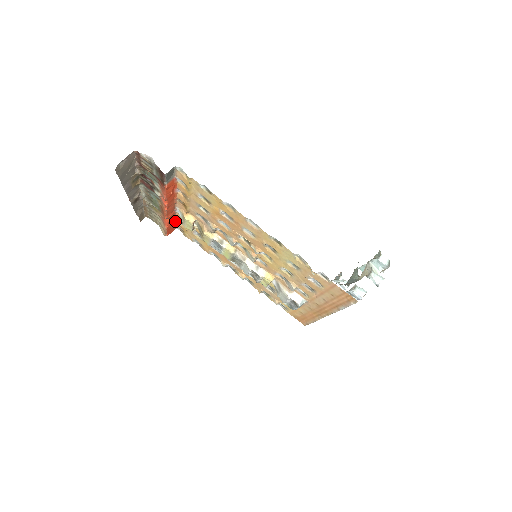
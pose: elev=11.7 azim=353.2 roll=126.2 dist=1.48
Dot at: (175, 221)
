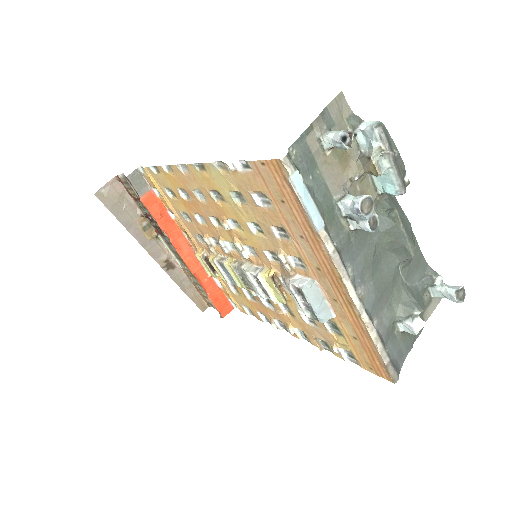
Dot at: (219, 287)
